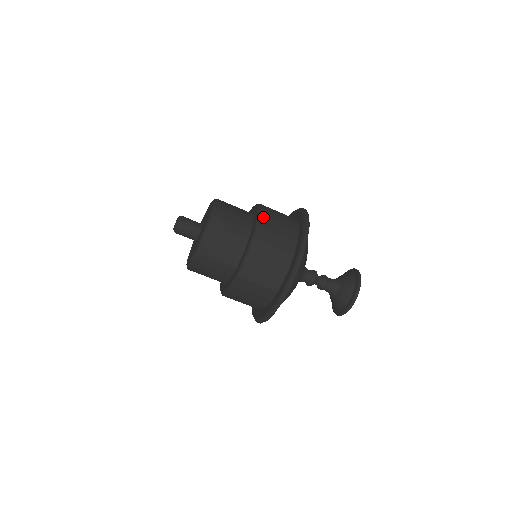
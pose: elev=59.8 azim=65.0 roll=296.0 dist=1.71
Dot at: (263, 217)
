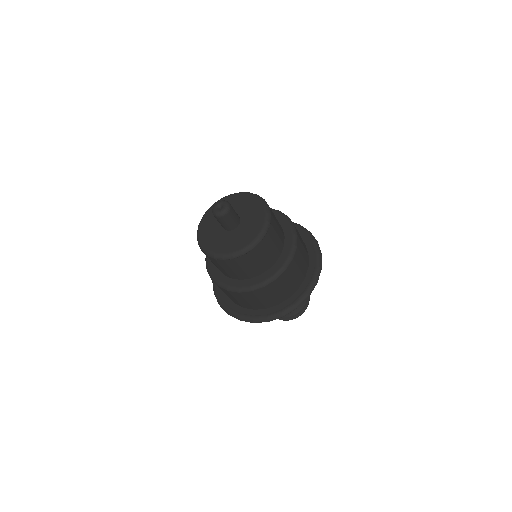
Dot at: (276, 280)
